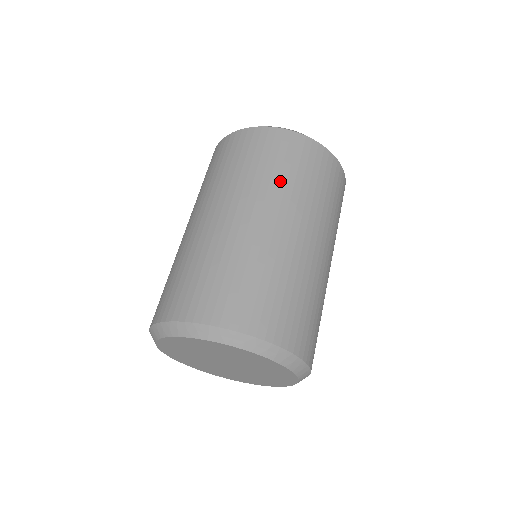
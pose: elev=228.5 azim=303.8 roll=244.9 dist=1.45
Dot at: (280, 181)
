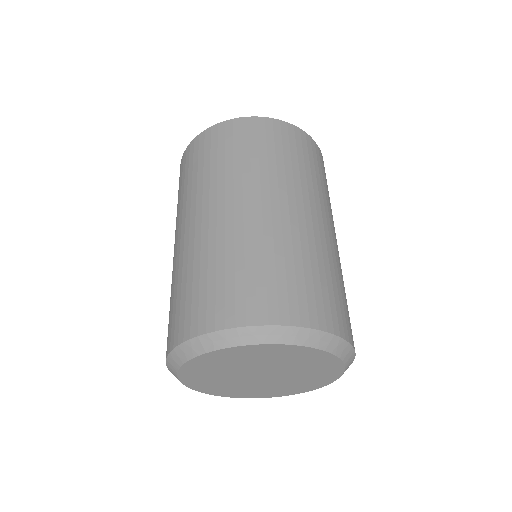
Dot at: (326, 193)
